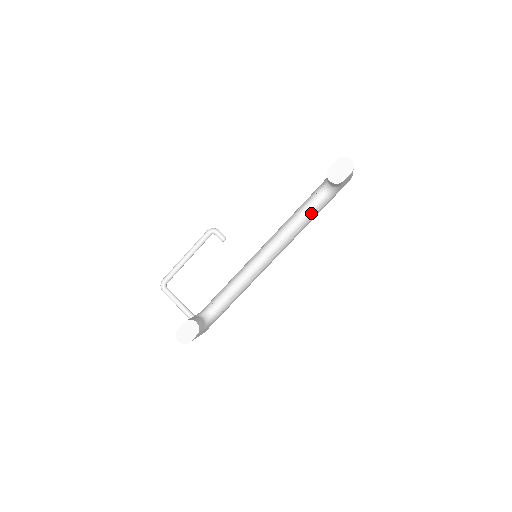
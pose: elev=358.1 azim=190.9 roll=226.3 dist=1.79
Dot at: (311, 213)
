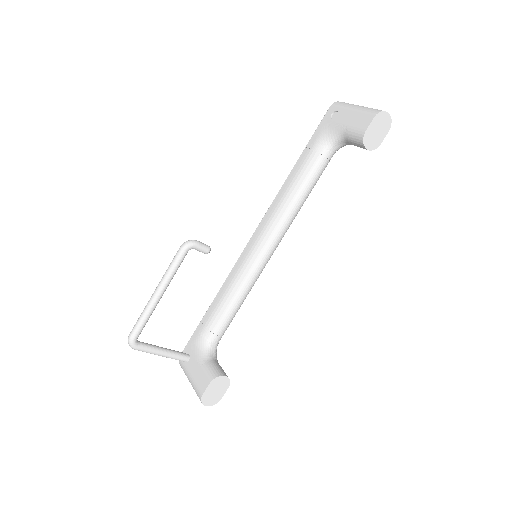
Dot at: occluded
